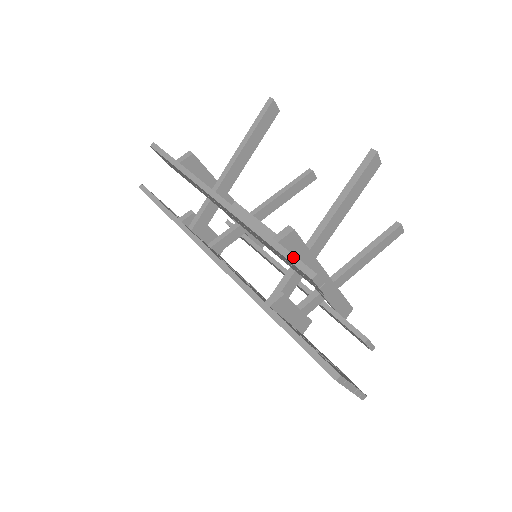
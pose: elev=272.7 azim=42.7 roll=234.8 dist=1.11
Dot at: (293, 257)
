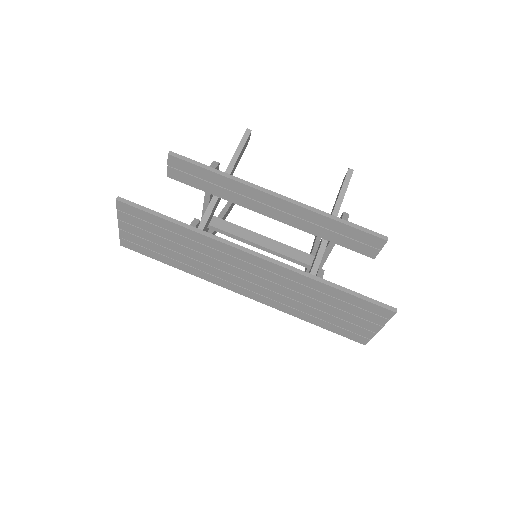
Dot at: (366, 229)
